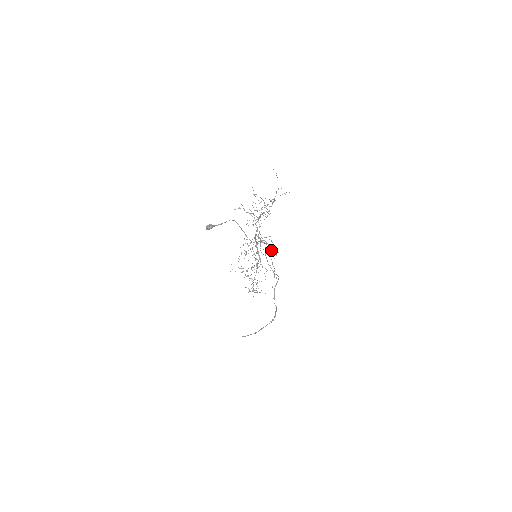
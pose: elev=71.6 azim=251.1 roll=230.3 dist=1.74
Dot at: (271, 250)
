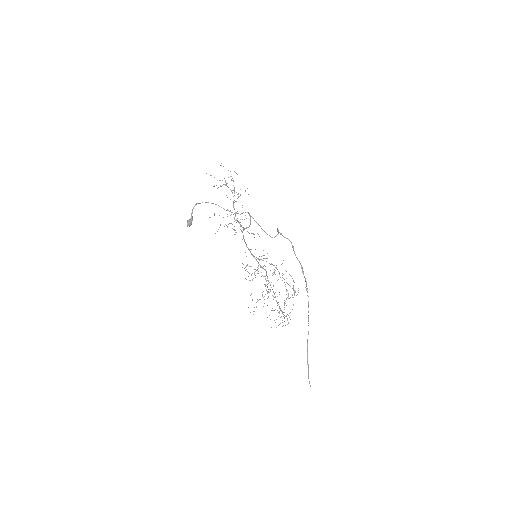
Dot at: occluded
